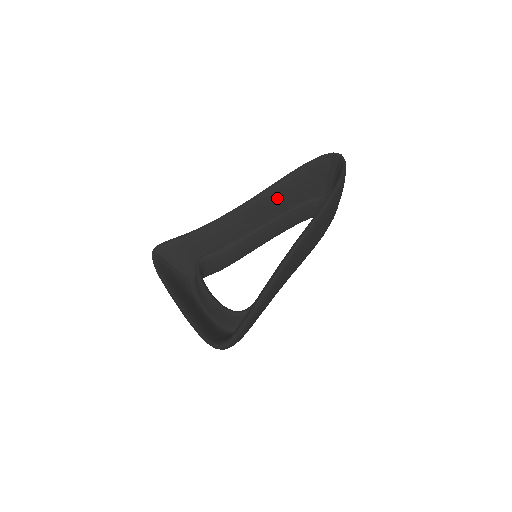
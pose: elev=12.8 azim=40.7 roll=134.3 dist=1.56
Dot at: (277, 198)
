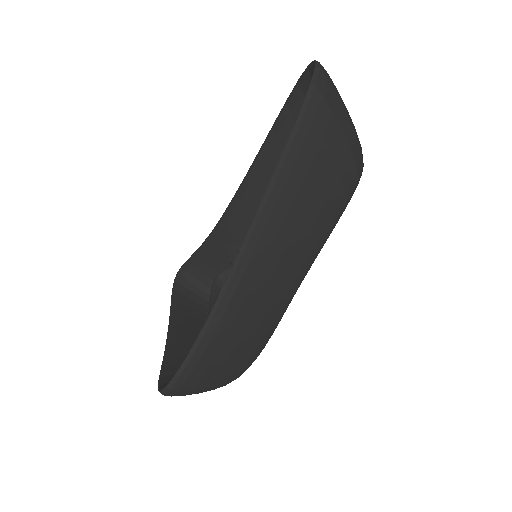
Dot at: (273, 166)
